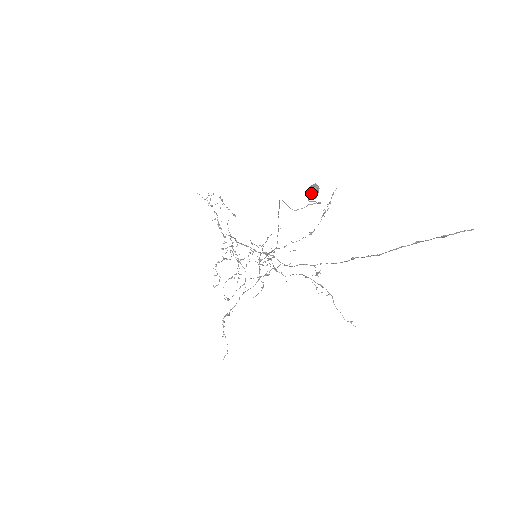
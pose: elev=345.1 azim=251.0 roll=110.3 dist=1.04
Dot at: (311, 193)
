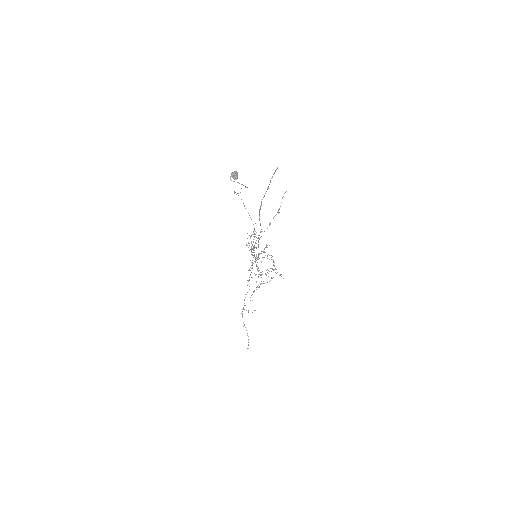
Dot at: (232, 175)
